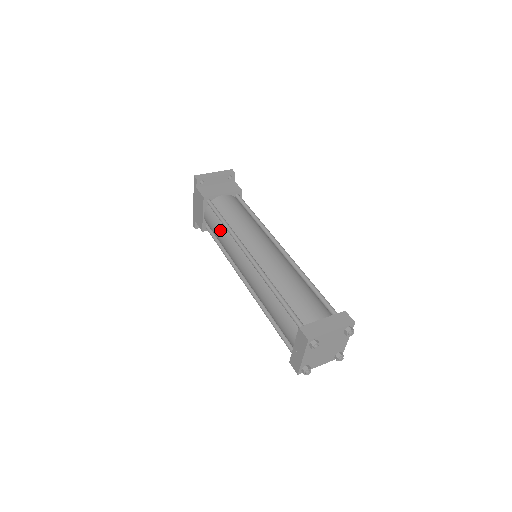
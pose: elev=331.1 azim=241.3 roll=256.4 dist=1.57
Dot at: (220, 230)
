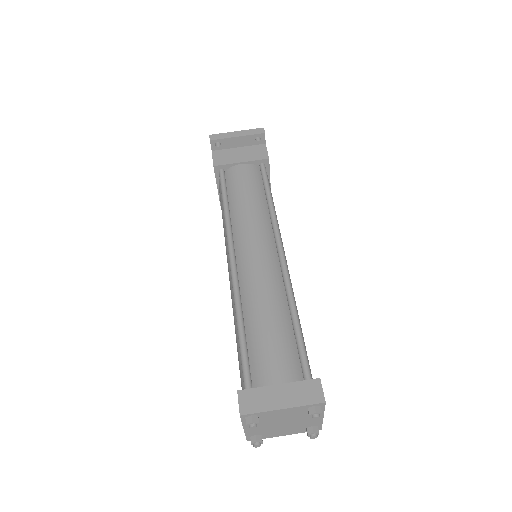
Dot at: (222, 213)
